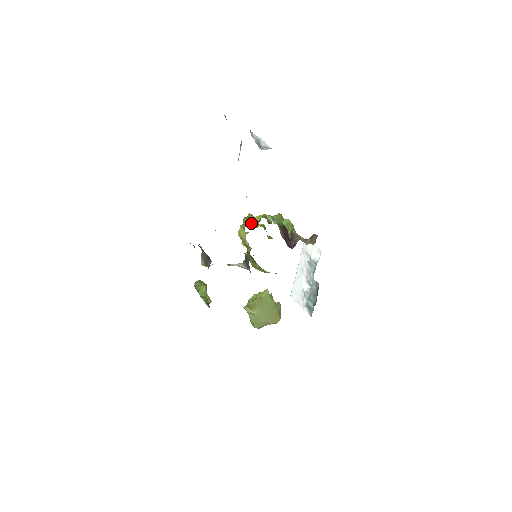
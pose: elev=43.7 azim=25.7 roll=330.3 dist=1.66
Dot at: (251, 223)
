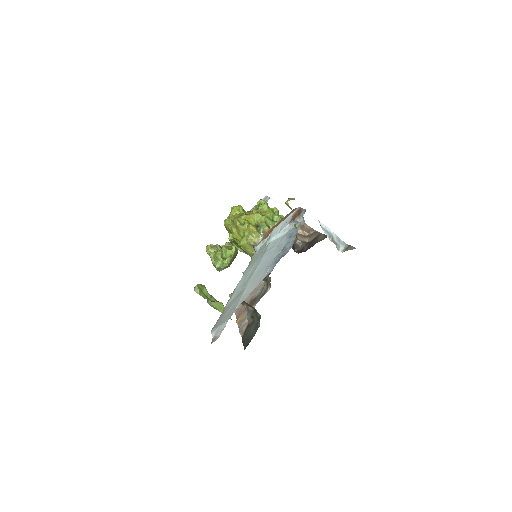
Dot at: (257, 238)
